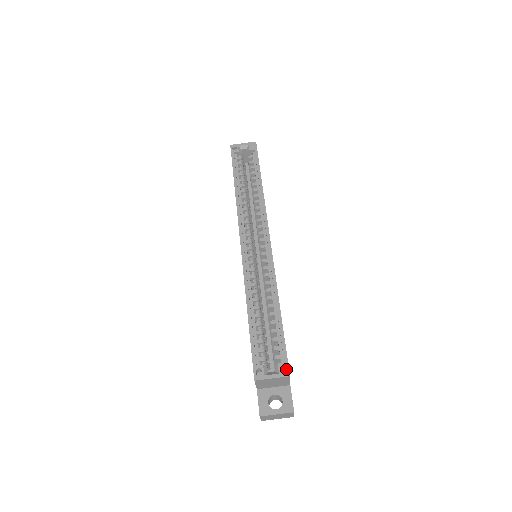
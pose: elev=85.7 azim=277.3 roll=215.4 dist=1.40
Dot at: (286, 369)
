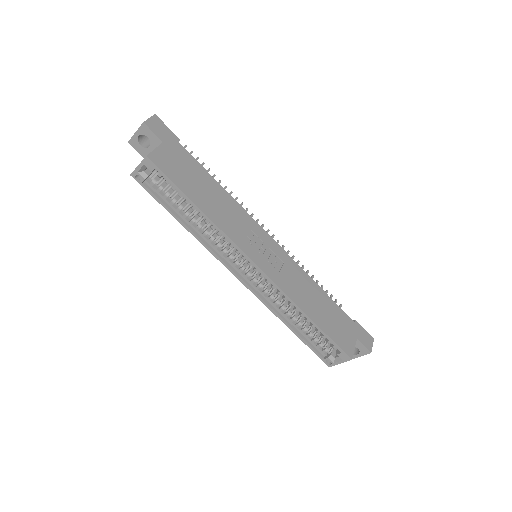
Dot at: (346, 357)
